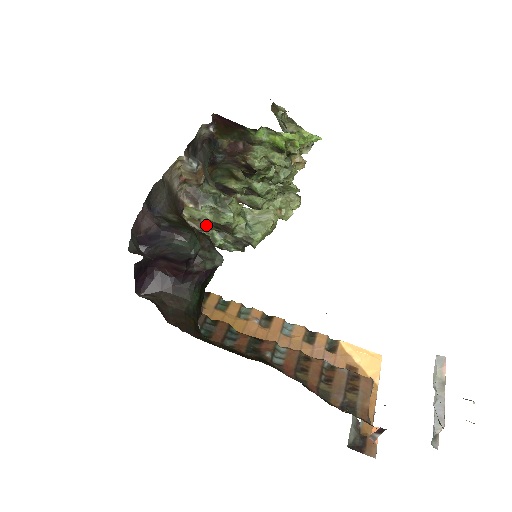
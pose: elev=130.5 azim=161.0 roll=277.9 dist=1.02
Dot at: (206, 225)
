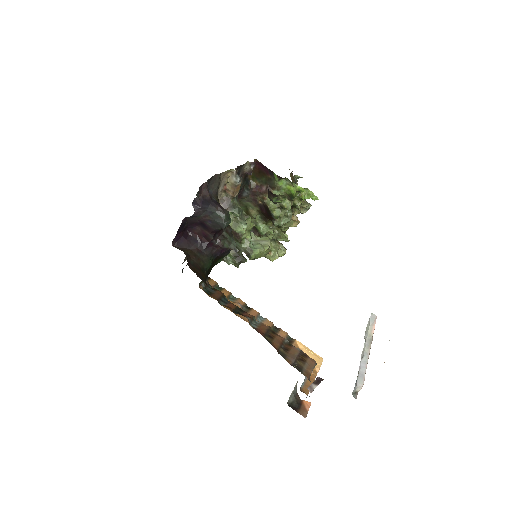
Dot at: occluded
